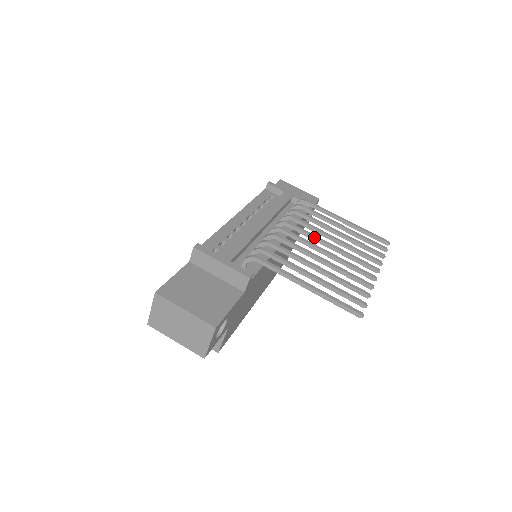
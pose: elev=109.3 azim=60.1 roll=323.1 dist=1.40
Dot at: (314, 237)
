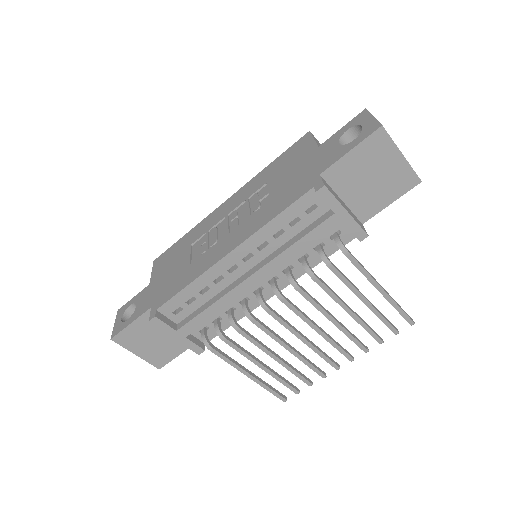
Dot at: (304, 321)
